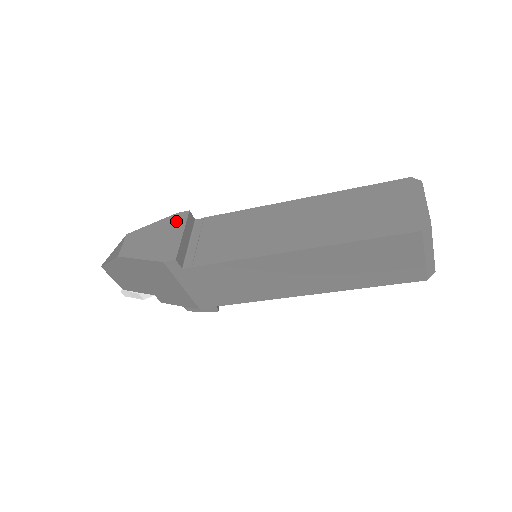
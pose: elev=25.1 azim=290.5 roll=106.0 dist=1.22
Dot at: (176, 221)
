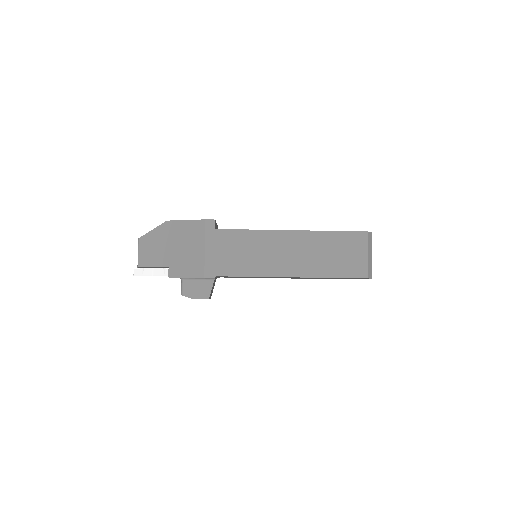
Dot at: occluded
